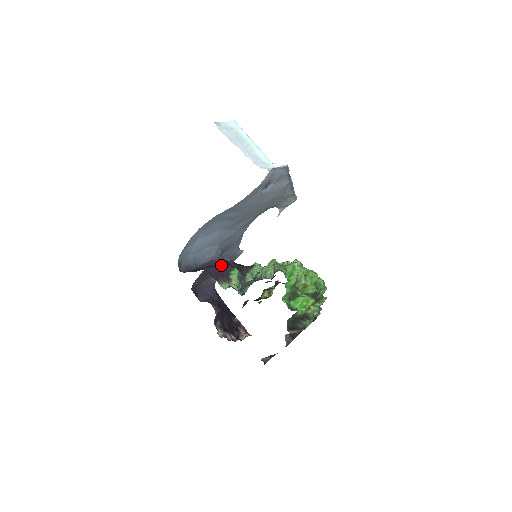
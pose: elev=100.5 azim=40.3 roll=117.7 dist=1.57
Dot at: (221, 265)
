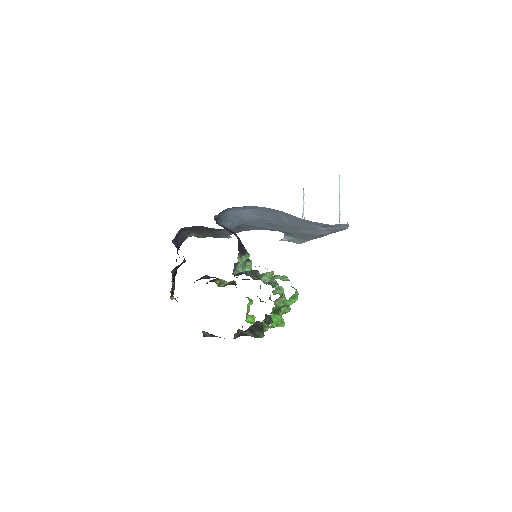
Dot at: occluded
